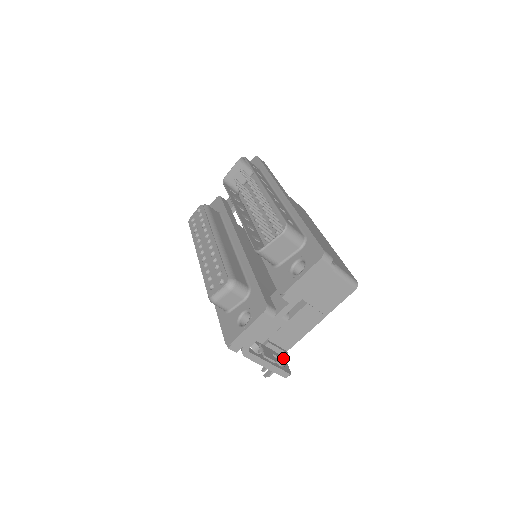
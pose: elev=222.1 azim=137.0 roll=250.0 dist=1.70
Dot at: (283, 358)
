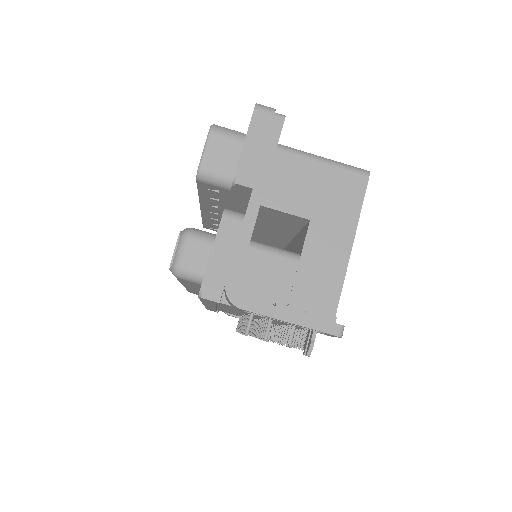
Dot at: occluded
